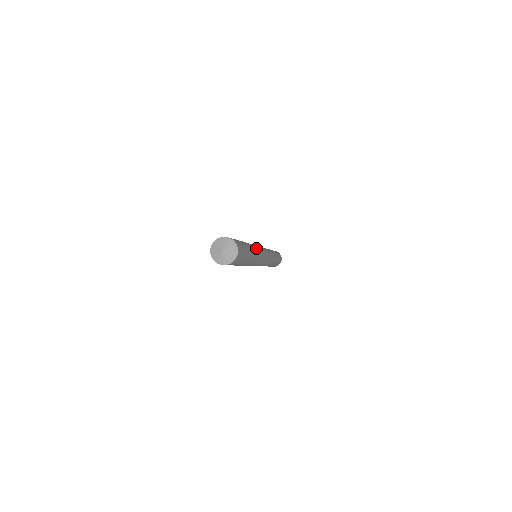
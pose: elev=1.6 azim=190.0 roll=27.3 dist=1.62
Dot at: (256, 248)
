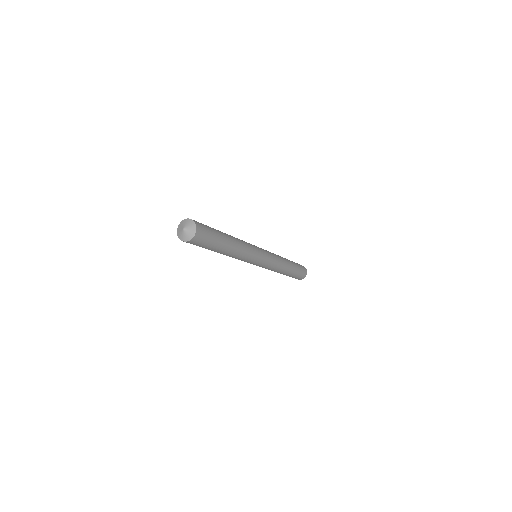
Dot at: (244, 248)
